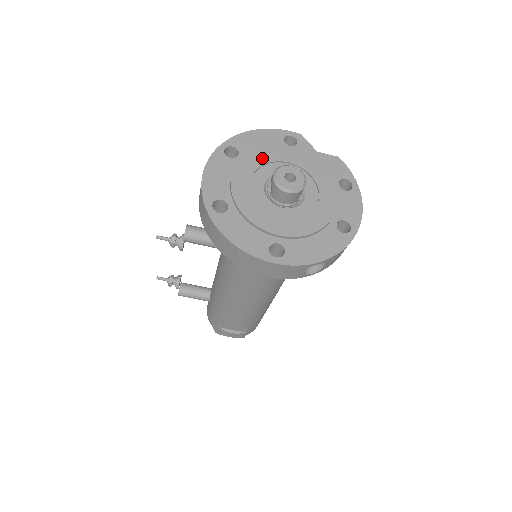
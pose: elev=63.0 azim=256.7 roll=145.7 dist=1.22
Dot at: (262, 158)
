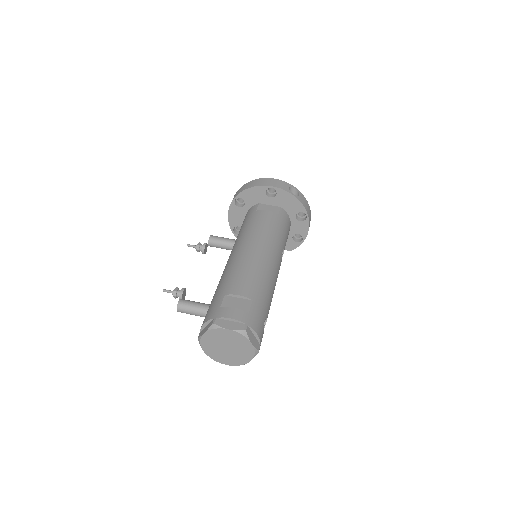
Dot at: occluded
